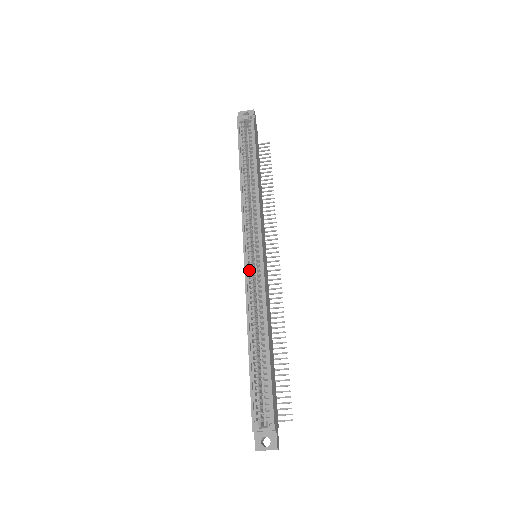
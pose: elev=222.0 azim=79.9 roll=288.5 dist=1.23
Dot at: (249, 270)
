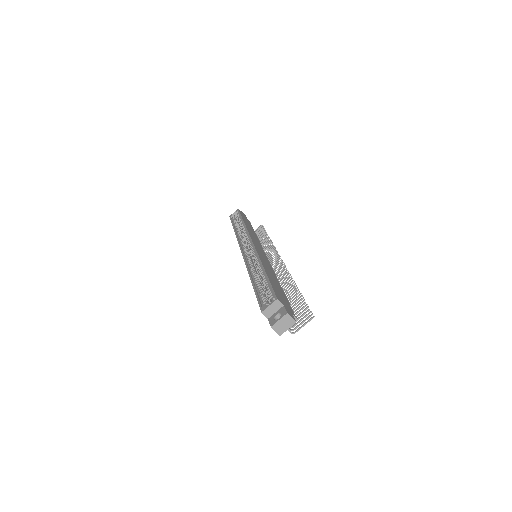
Dot at: (246, 256)
